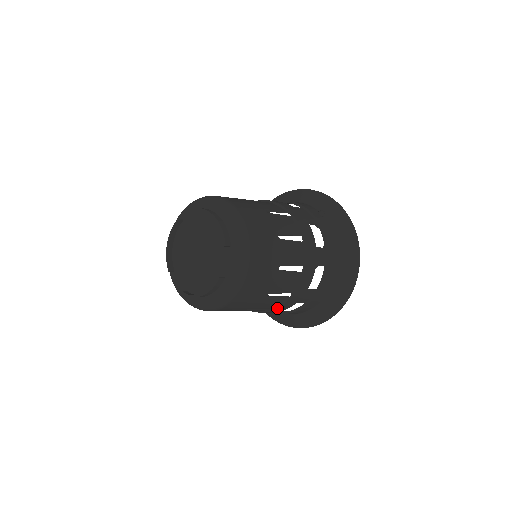
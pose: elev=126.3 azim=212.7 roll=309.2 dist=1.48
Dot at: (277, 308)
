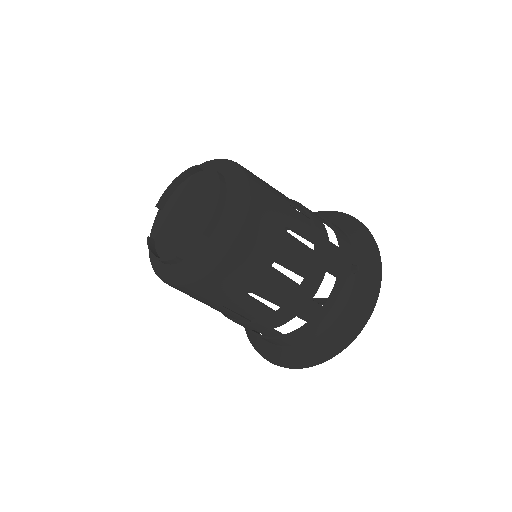
Dot at: (232, 320)
